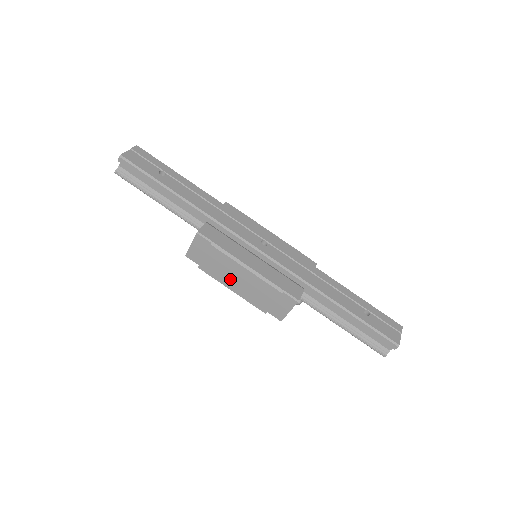
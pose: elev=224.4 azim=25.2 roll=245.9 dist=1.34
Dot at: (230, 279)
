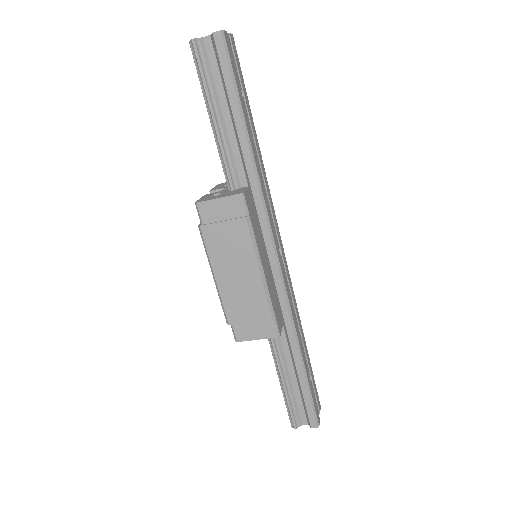
Dot at: (227, 265)
